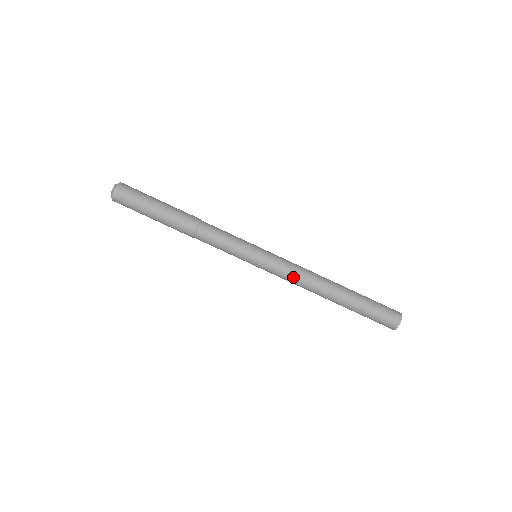
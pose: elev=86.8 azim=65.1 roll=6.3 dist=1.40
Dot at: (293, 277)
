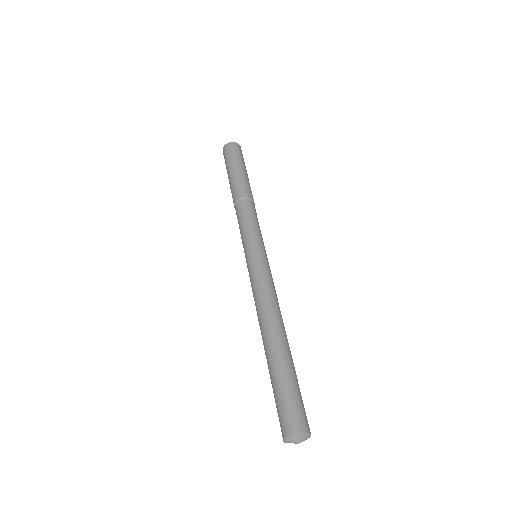
Dot at: (254, 294)
